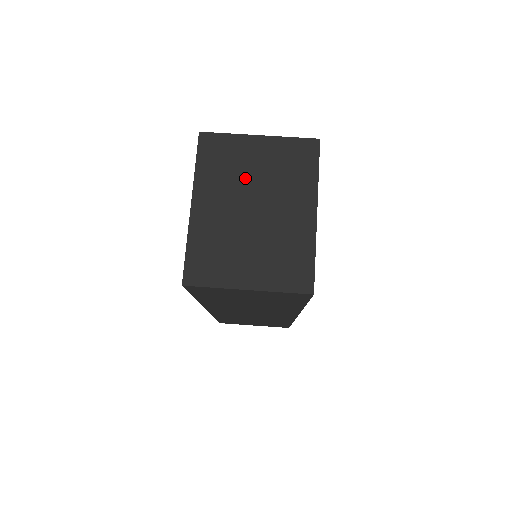
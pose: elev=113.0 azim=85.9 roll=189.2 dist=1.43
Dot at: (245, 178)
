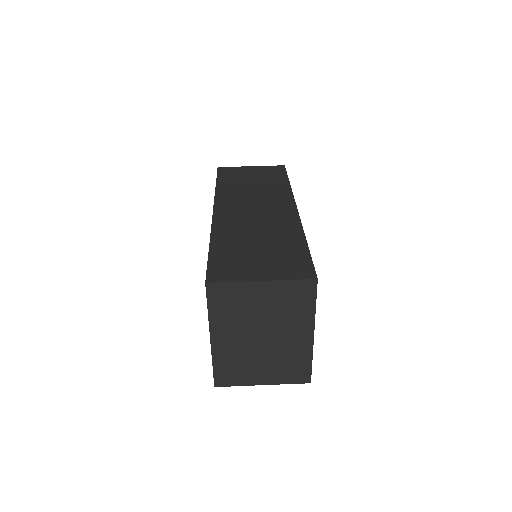
Dot at: (252, 316)
